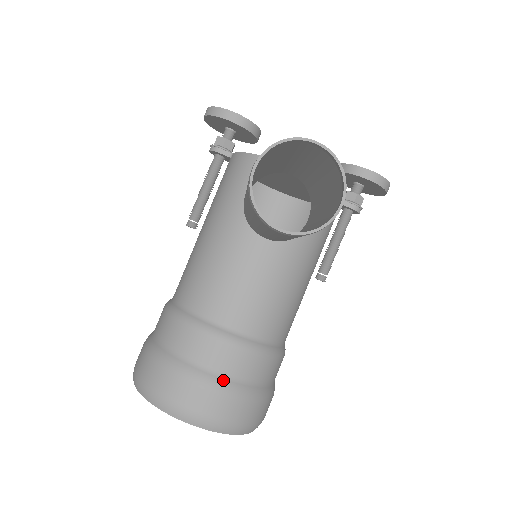
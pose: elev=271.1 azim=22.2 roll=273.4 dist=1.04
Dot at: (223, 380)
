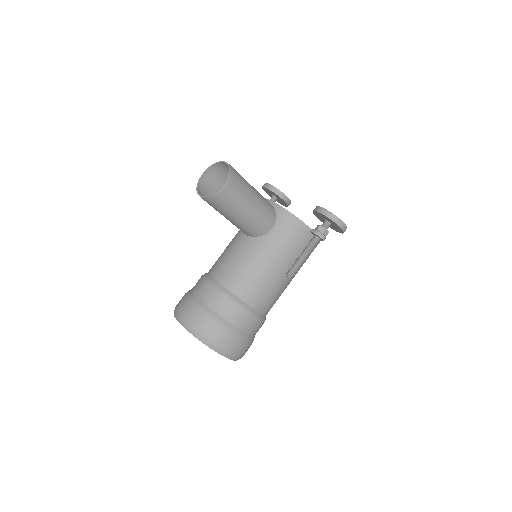
Dot at: (199, 302)
